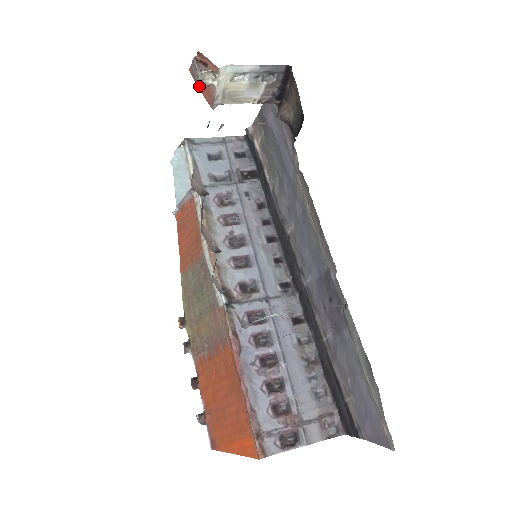
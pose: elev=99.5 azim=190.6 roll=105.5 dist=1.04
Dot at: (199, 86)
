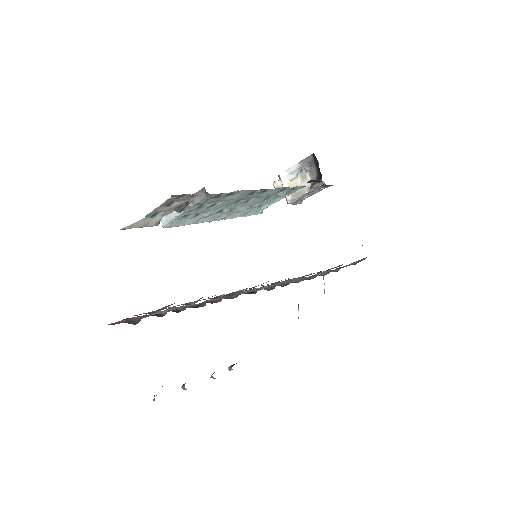
Dot at: occluded
